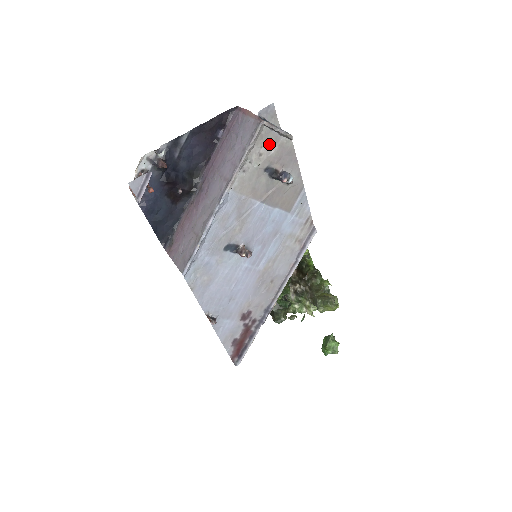
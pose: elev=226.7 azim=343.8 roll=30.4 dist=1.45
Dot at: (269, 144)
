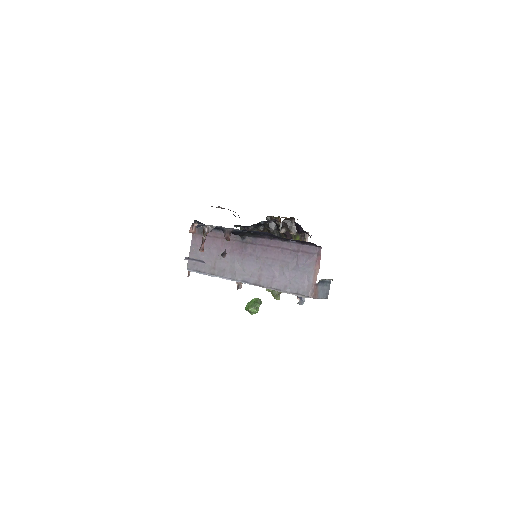
Dot at: occluded
